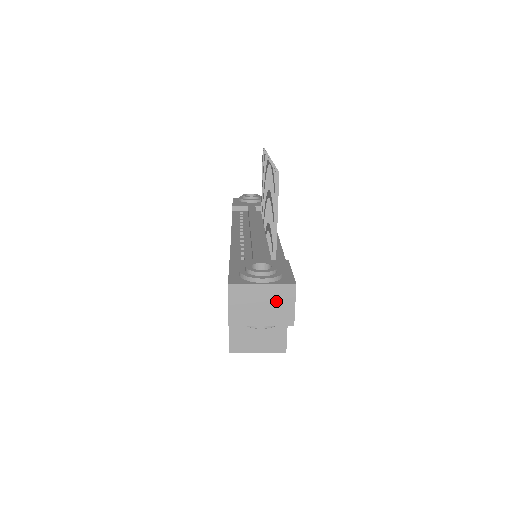
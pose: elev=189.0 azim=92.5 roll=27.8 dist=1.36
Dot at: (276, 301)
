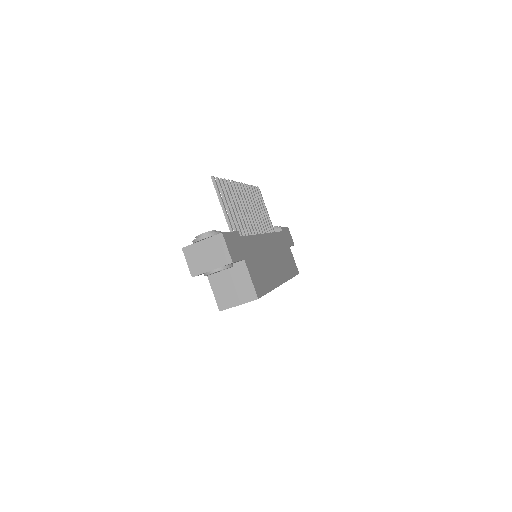
Dot at: (214, 249)
